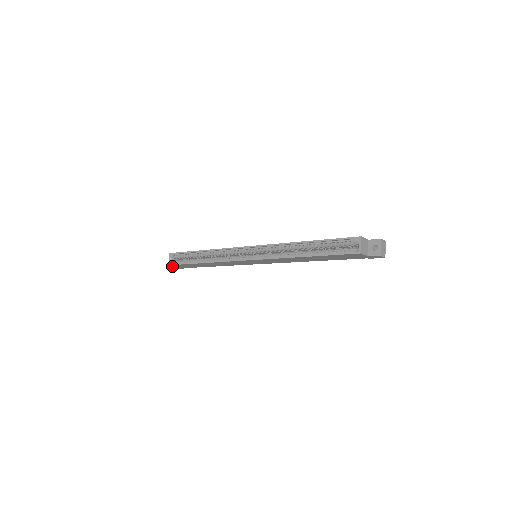
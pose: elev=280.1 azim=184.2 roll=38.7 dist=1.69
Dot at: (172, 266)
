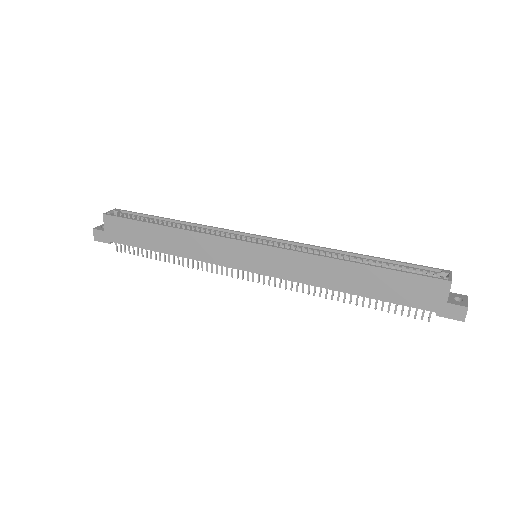
Dot at: (97, 228)
